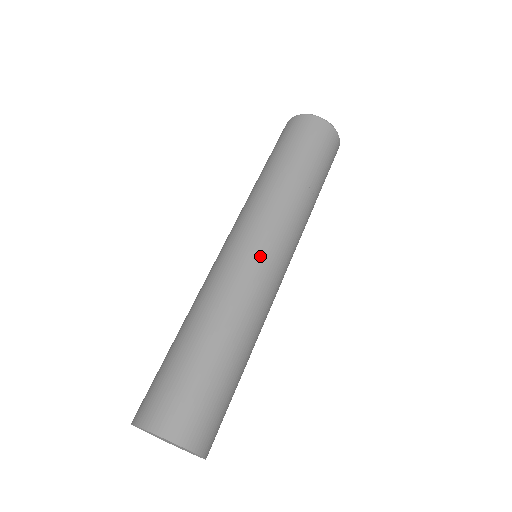
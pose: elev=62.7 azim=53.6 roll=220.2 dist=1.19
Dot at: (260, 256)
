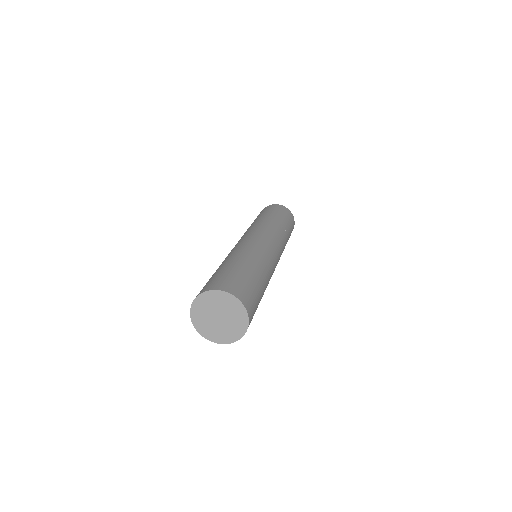
Dot at: (275, 254)
